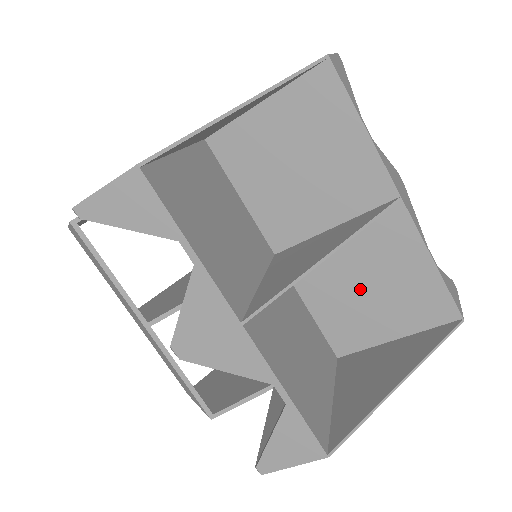
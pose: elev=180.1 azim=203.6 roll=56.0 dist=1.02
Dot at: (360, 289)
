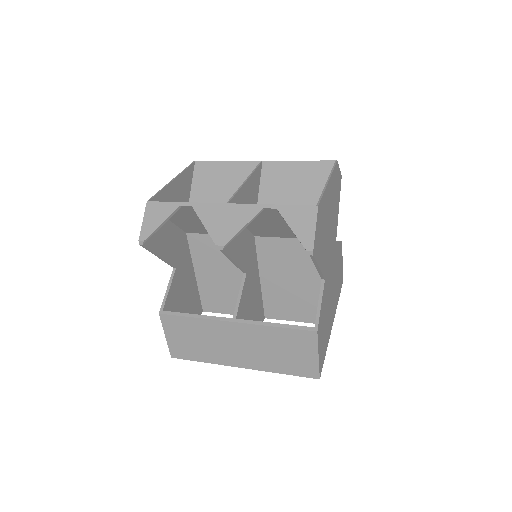
Dot at: (294, 201)
